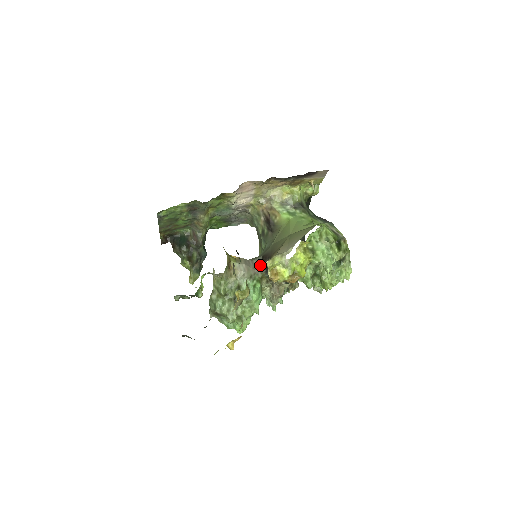
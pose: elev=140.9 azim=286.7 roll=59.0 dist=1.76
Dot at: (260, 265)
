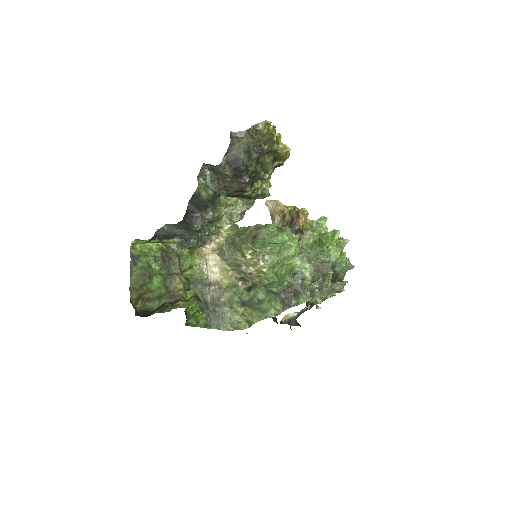
Dot at: occluded
